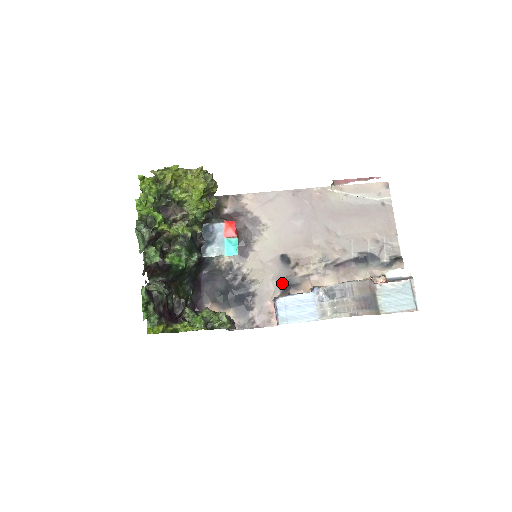
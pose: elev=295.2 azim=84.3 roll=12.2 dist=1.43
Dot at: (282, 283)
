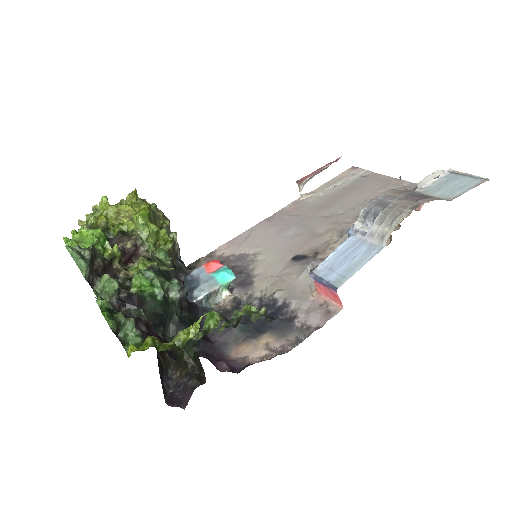
Dot at: occluded
